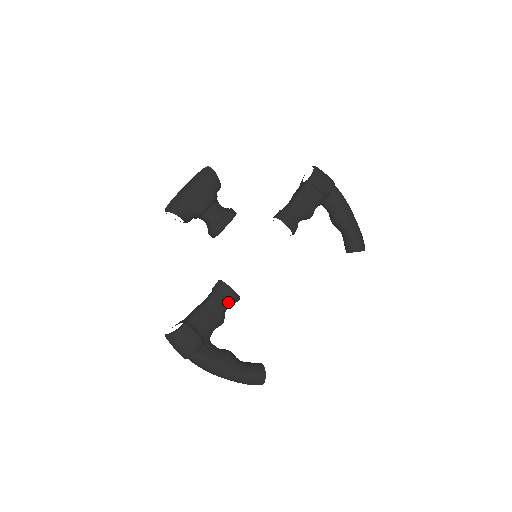
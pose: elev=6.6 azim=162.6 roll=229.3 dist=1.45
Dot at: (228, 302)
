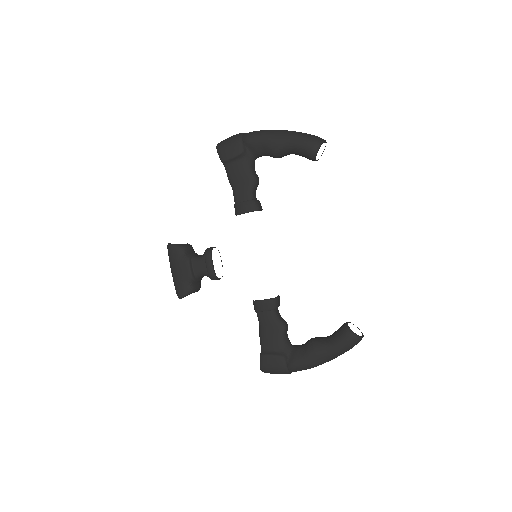
Dot at: (271, 310)
